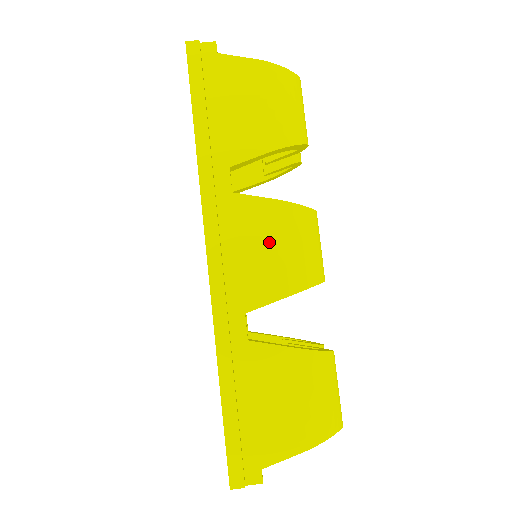
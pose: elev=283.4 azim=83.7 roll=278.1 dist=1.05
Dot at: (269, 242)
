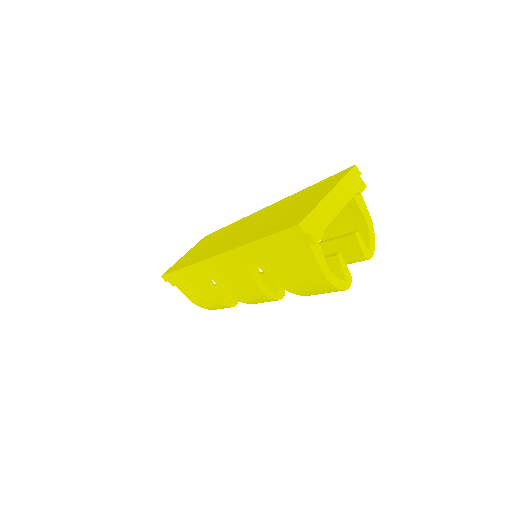
Dot at: (240, 286)
